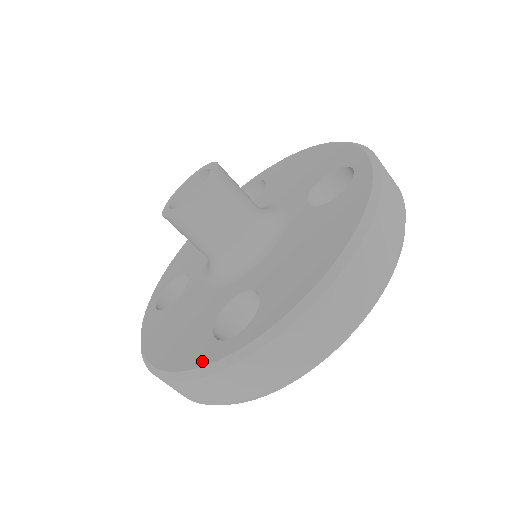
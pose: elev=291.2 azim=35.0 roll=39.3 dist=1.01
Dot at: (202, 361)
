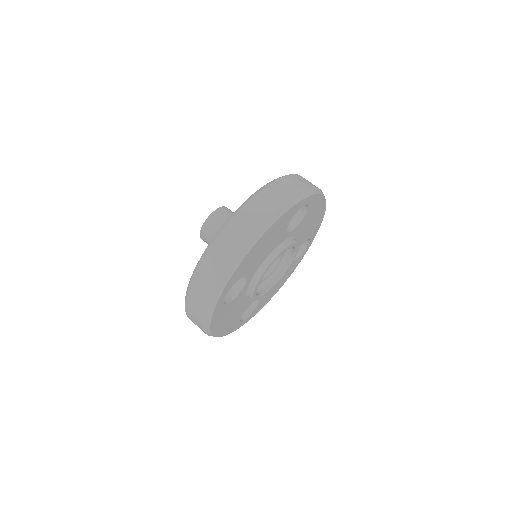
Dot at: occluded
